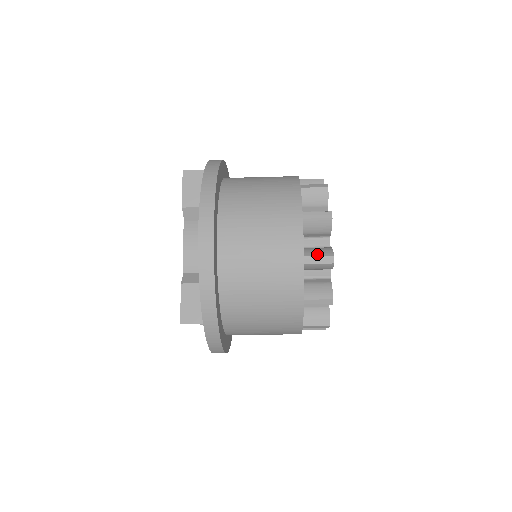
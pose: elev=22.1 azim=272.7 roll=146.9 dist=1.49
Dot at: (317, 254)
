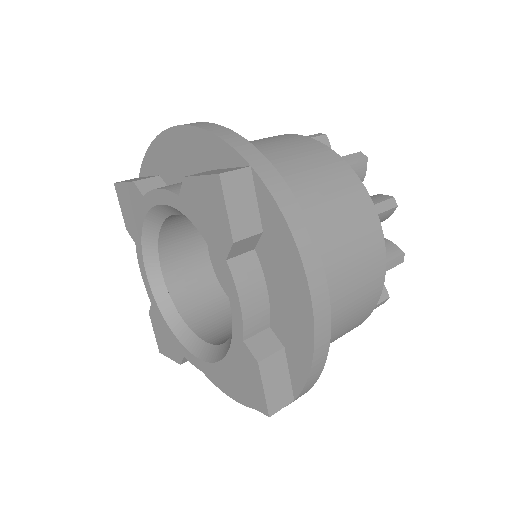
Dot at: (391, 257)
